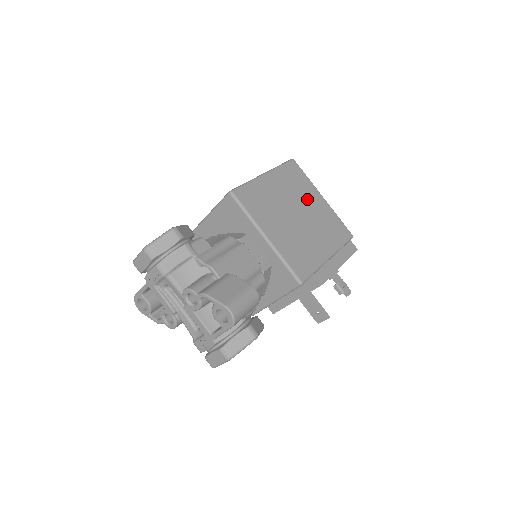
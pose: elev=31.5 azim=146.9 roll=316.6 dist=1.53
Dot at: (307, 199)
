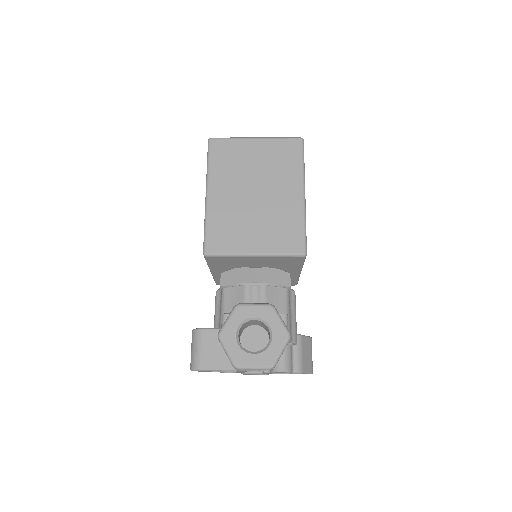
Dot at: occluded
